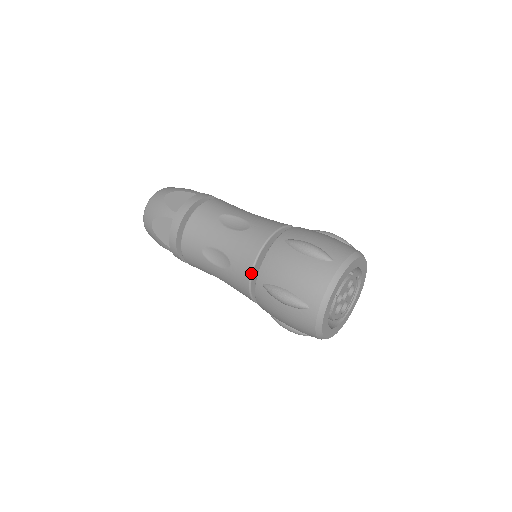
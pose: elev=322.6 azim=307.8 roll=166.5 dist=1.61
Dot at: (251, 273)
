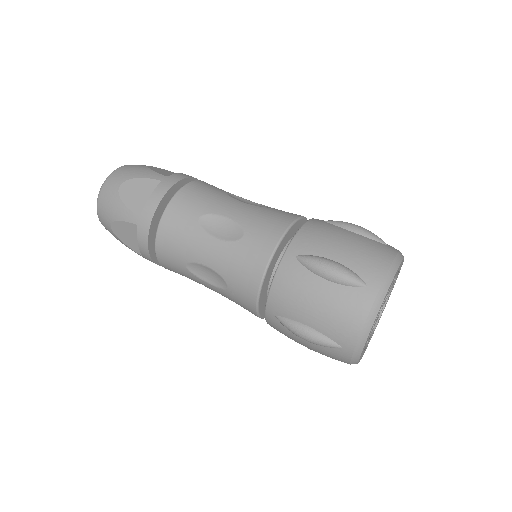
Dot at: (278, 244)
